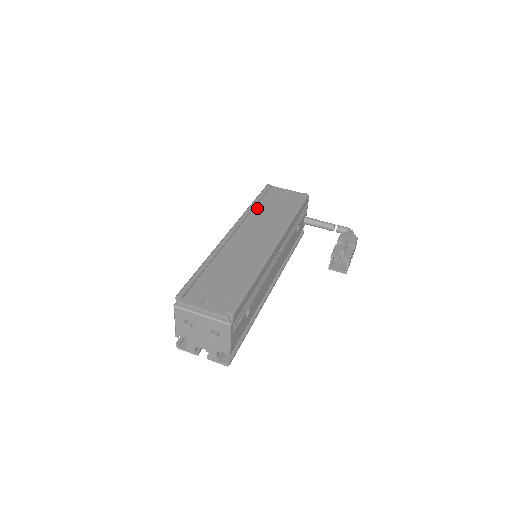
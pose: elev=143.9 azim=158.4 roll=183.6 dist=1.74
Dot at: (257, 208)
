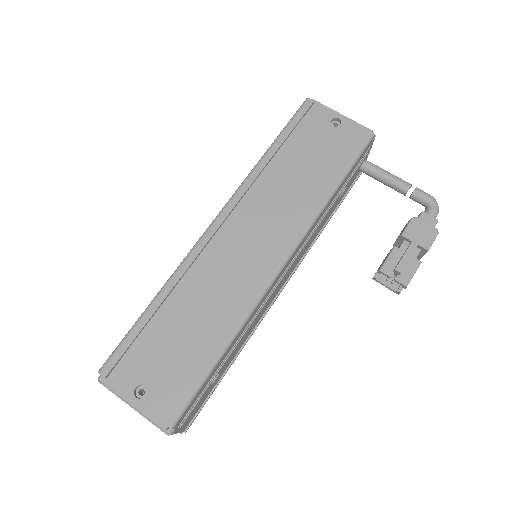
Dot at: (273, 164)
